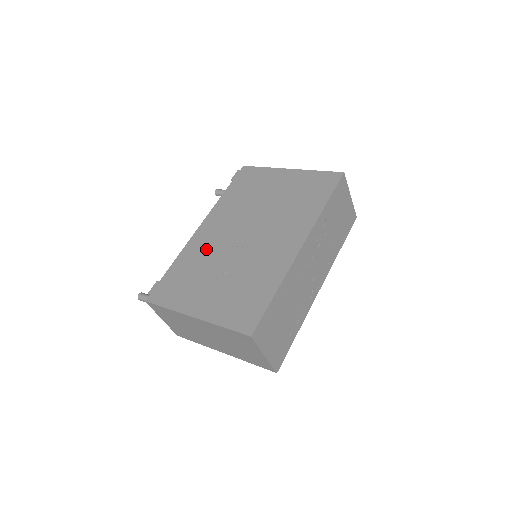
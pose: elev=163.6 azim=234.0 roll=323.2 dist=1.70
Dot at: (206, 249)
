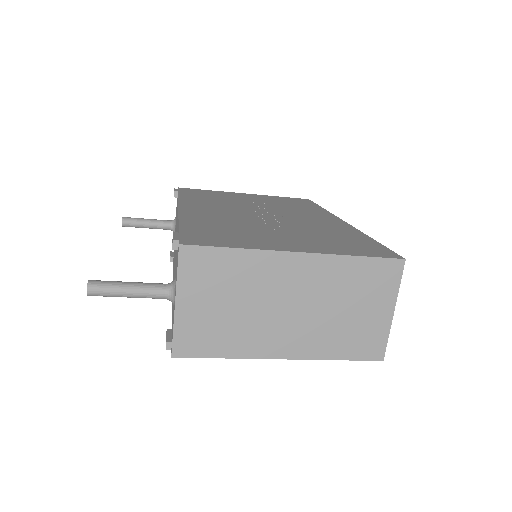
Dot at: (221, 218)
